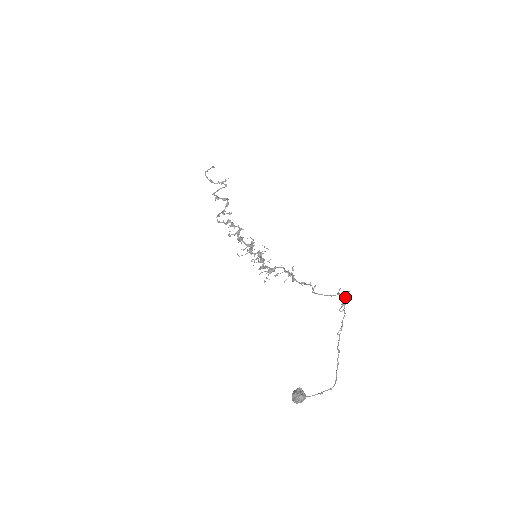
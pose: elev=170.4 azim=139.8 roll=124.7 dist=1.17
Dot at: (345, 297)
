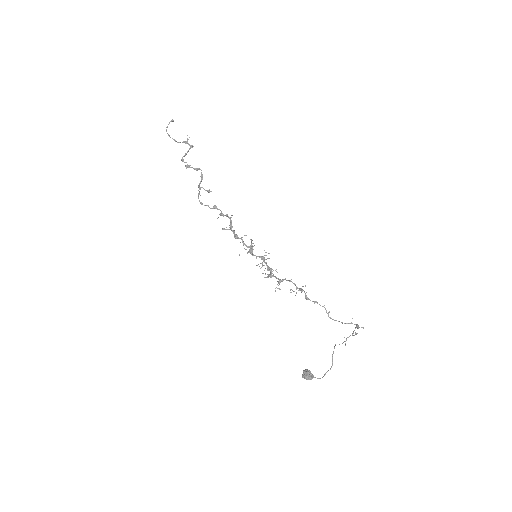
Dot at: (358, 328)
